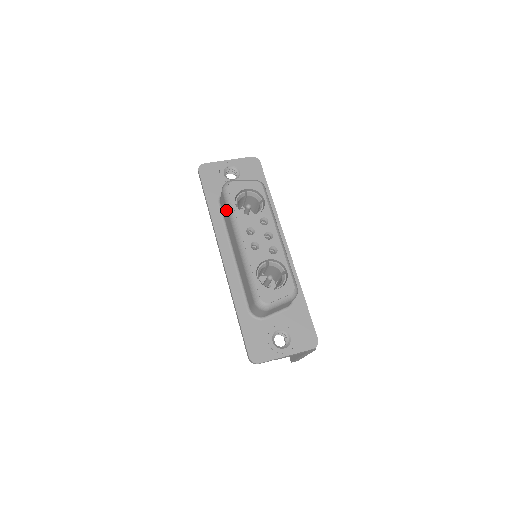
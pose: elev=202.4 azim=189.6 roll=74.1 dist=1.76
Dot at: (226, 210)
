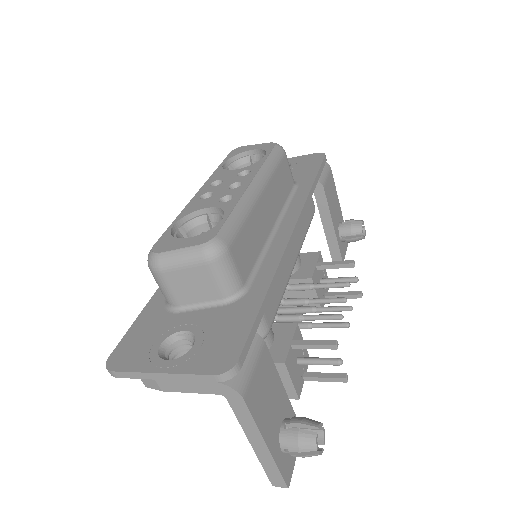
Dot at: occluded
